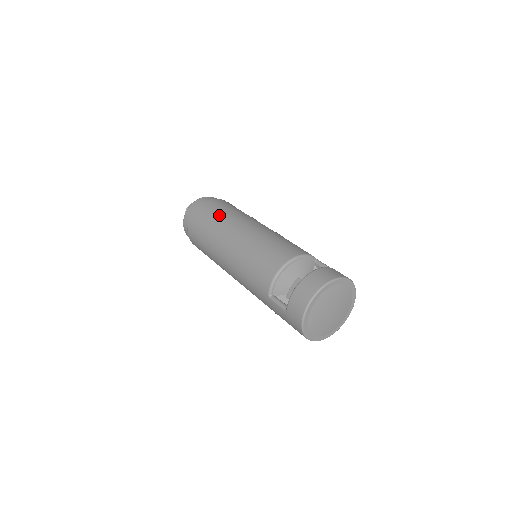
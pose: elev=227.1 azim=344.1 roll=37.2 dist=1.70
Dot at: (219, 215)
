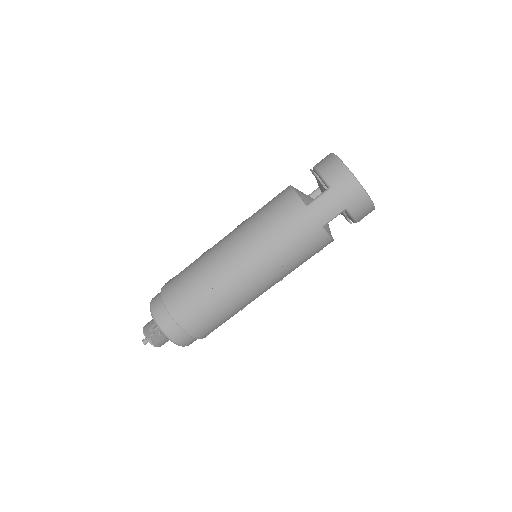
Dot at: occluded
